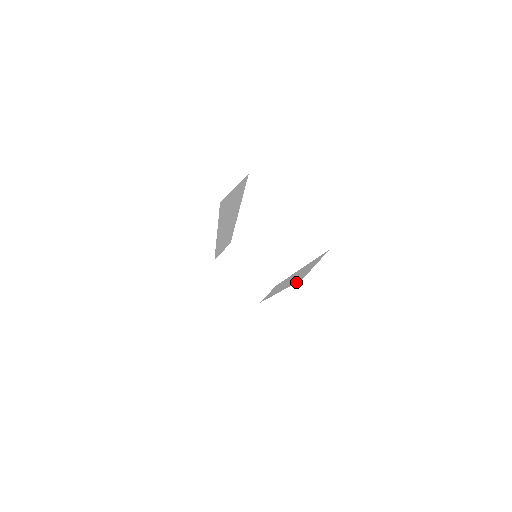
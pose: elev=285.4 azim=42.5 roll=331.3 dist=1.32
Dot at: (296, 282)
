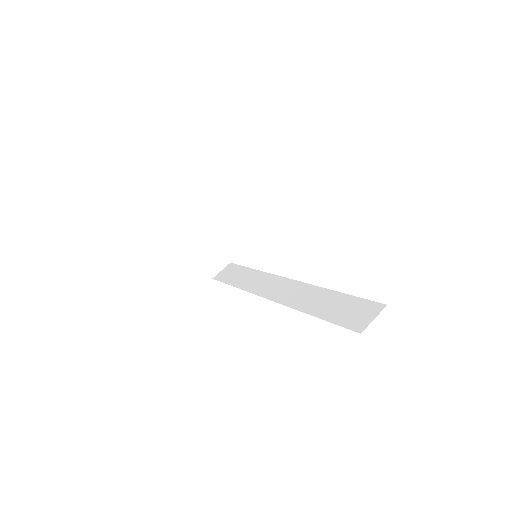
Dot at: (339, 325)
